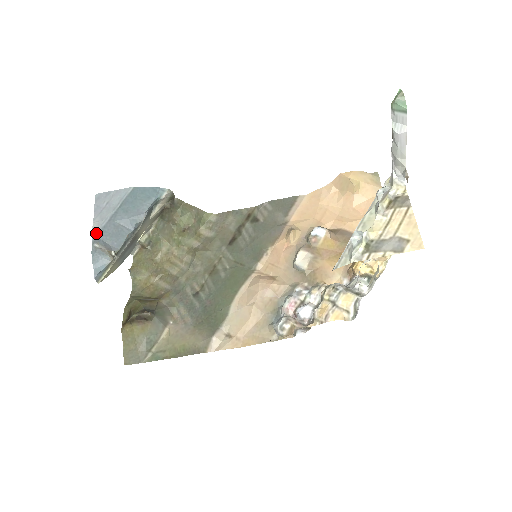
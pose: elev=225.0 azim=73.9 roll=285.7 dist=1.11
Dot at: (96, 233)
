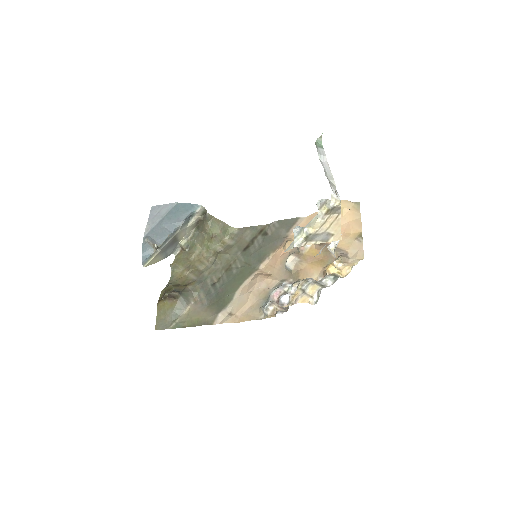
Dot at: (147, 232)
